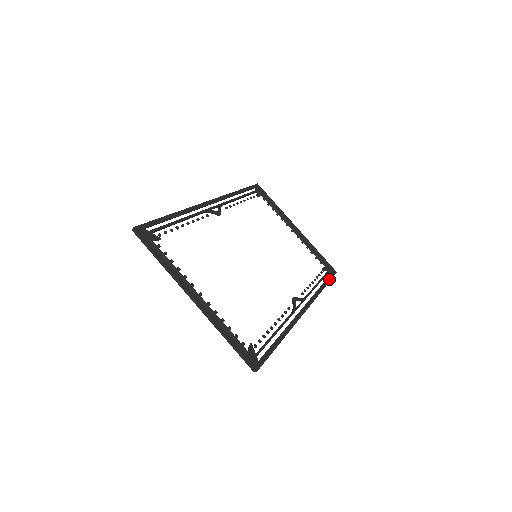
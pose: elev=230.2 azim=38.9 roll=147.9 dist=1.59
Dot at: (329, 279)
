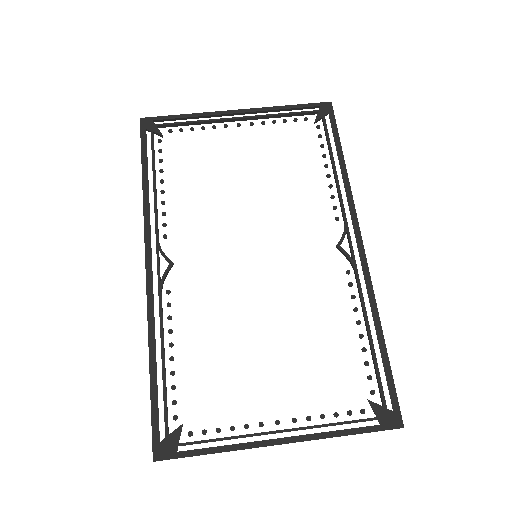
Dot at: (336, 134)
